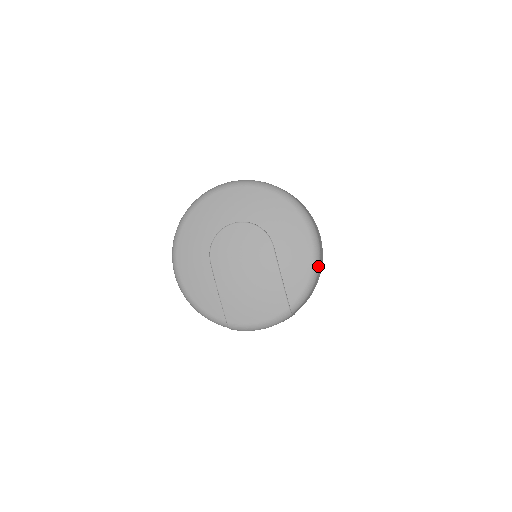
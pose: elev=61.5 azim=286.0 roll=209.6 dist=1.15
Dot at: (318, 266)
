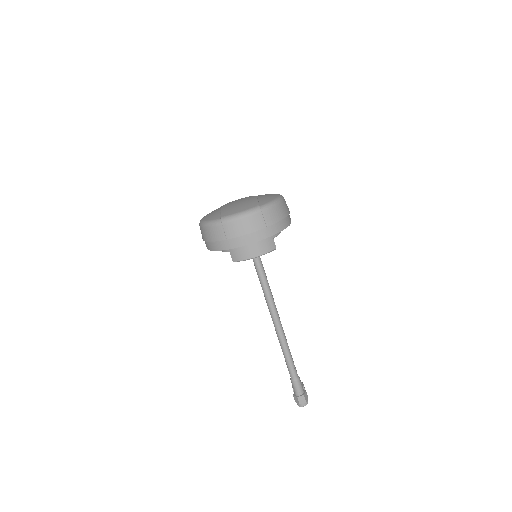
Dot at: (281, 200)
